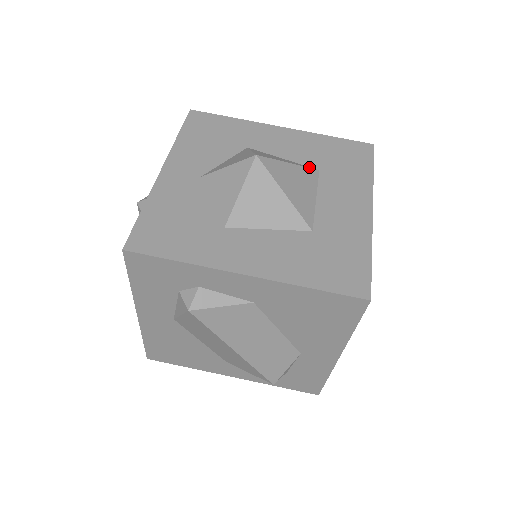
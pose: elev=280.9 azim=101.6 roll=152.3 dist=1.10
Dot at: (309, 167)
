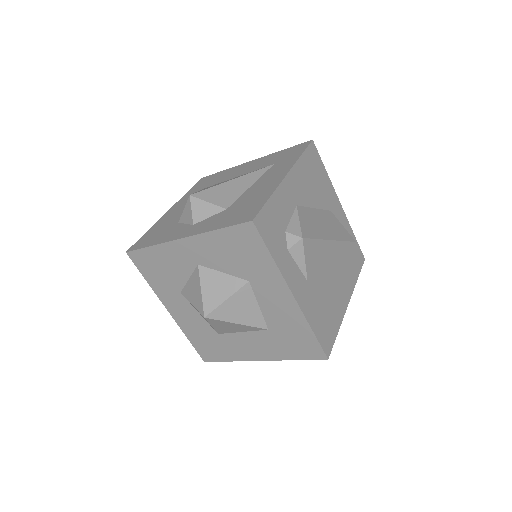
Dot at: (261, 326)
